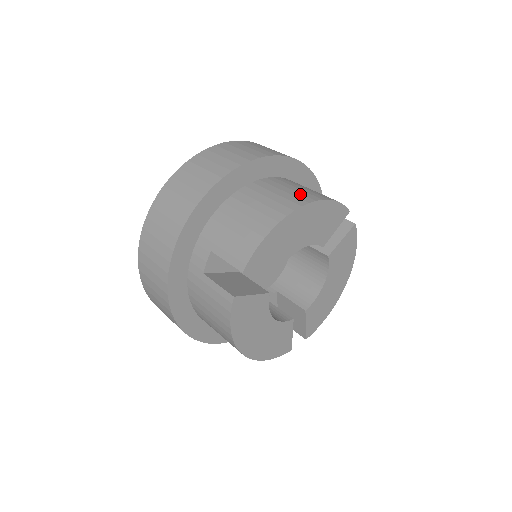
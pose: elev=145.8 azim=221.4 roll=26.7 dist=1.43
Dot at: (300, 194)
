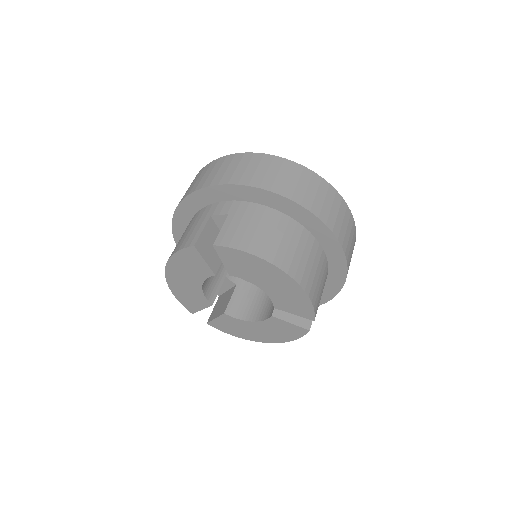
Dot at: (304, 270)
